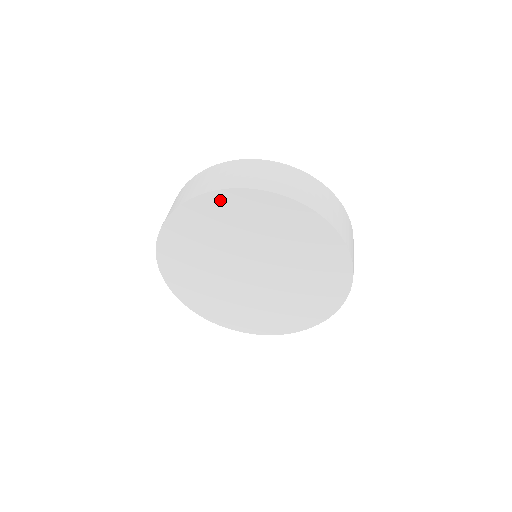
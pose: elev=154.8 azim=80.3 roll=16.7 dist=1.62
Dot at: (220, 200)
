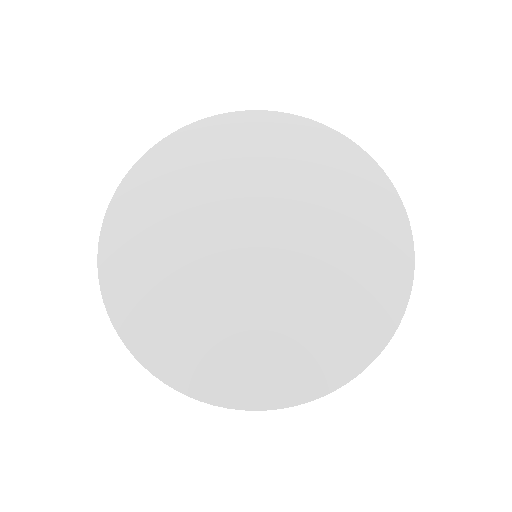
Dot at: (222, 127)
